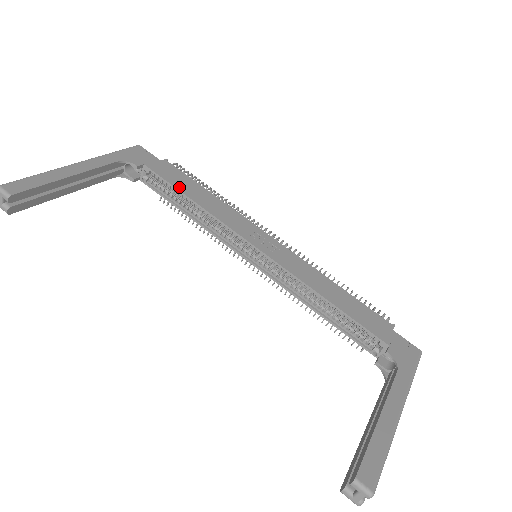
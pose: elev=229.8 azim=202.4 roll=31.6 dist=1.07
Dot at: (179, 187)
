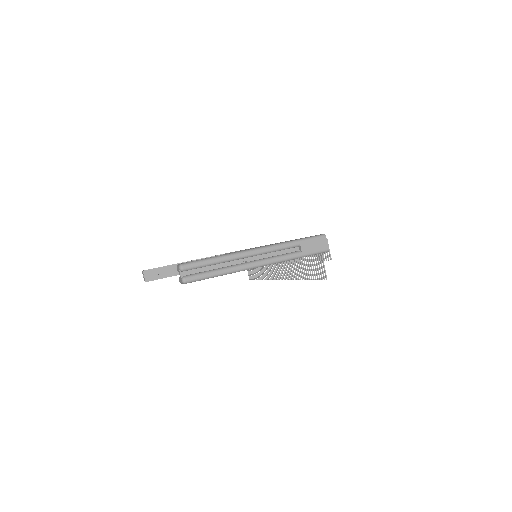
Dot at: occluded
